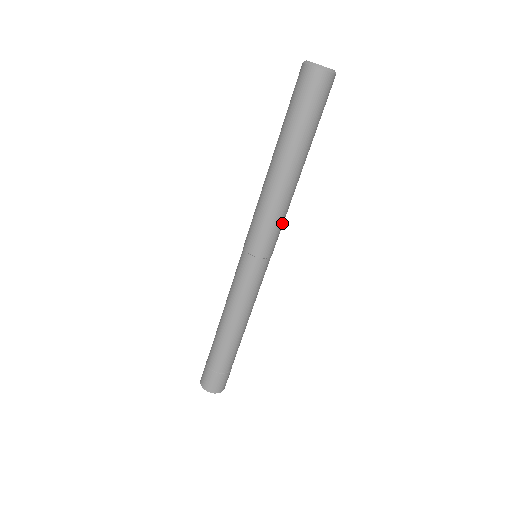
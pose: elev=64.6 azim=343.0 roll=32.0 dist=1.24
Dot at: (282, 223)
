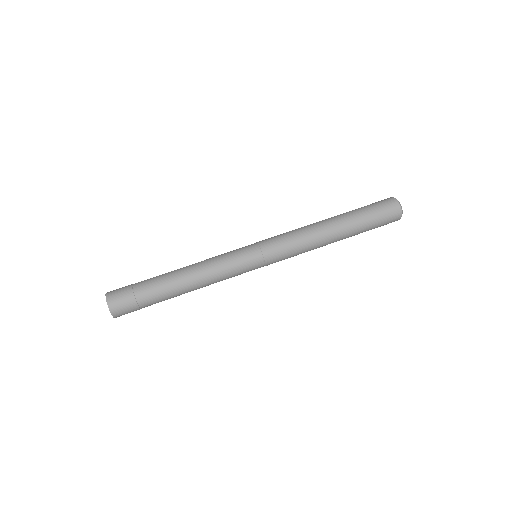
Dot at: (294, 245)
